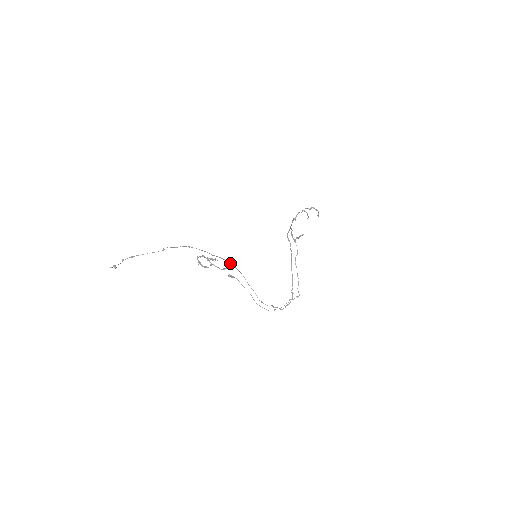
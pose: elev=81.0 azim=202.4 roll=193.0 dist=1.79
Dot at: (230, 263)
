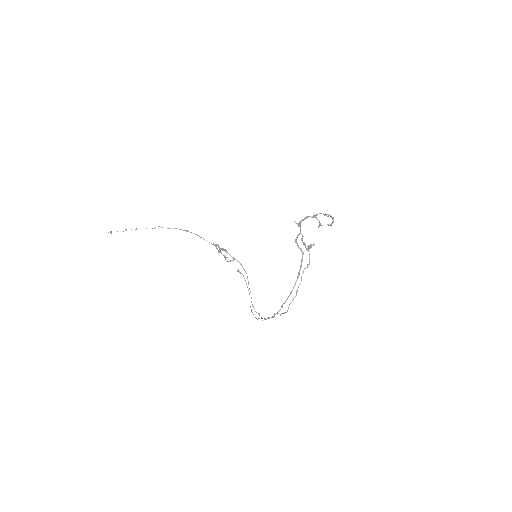
Dot at: (233, 257)
